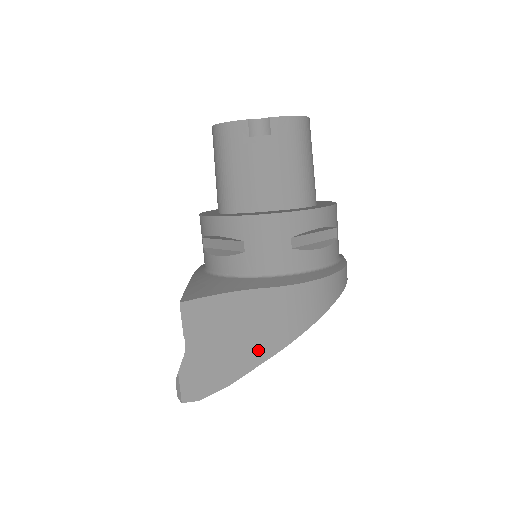
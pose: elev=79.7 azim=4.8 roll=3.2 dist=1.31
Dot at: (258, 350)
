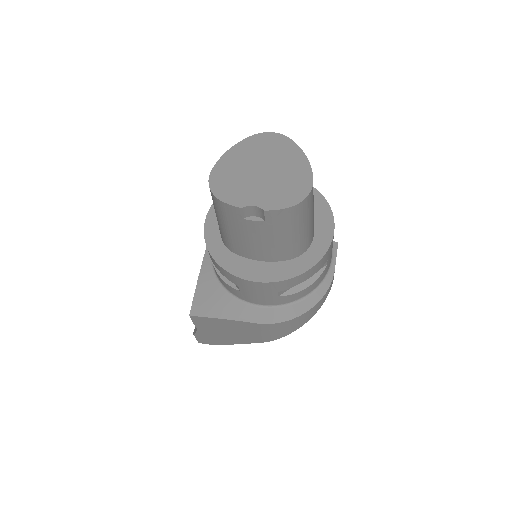
Dot at: (249, 339)
